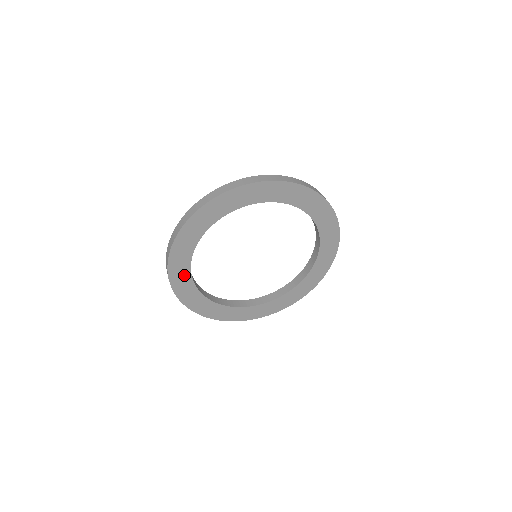
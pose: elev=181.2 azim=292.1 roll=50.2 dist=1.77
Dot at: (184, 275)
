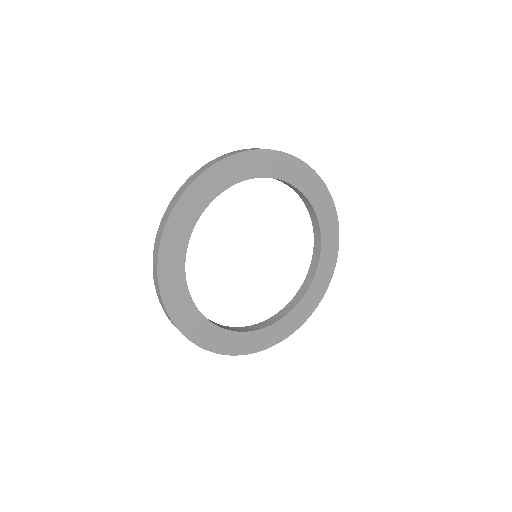
Dot at: (177, 278)
